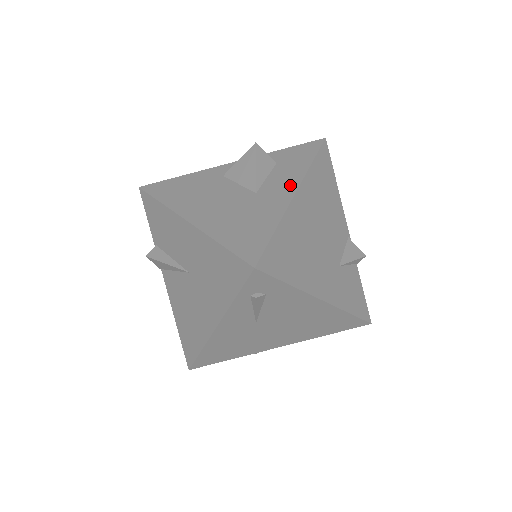
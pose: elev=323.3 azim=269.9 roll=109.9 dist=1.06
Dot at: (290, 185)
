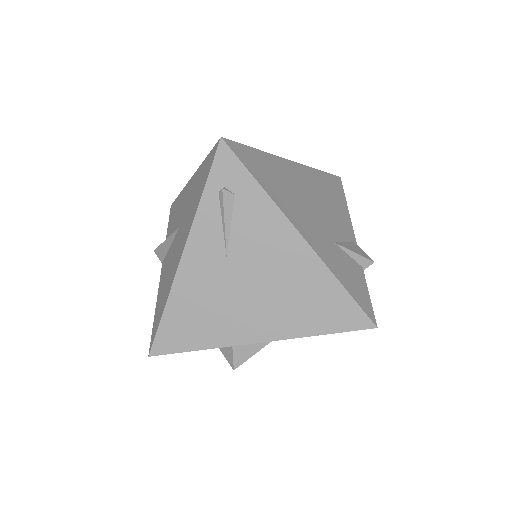
Dot at: occluded
